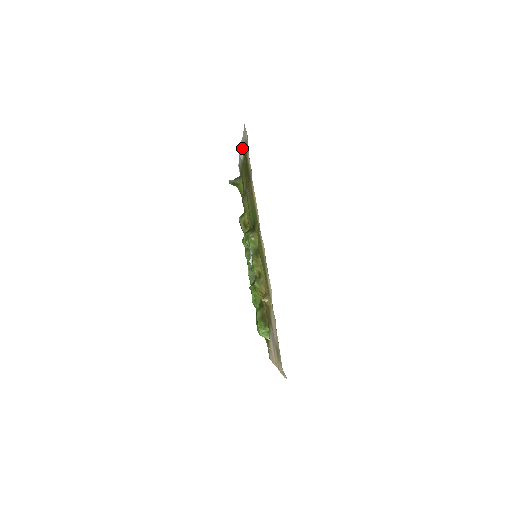
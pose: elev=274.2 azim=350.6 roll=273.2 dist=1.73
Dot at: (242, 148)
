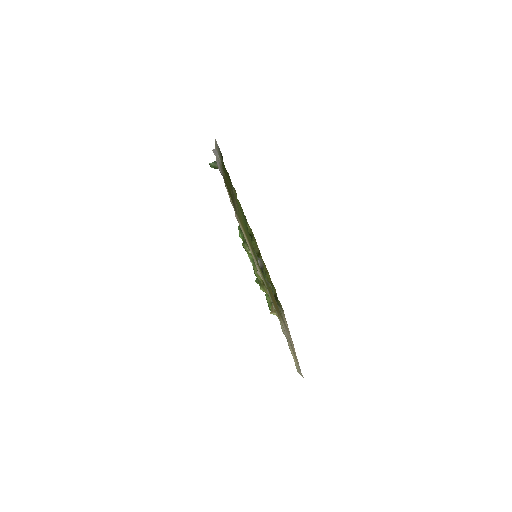
Dot at: (218, 158)
